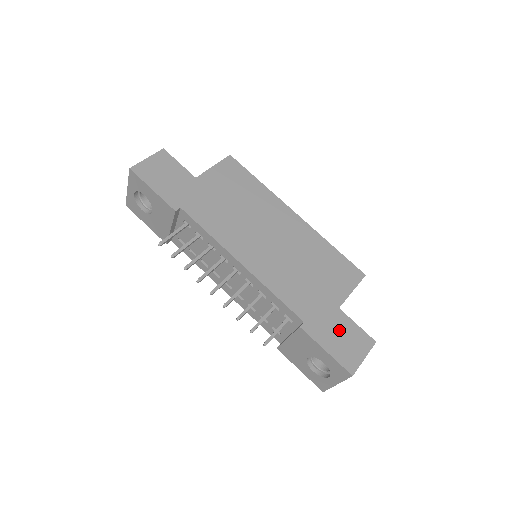
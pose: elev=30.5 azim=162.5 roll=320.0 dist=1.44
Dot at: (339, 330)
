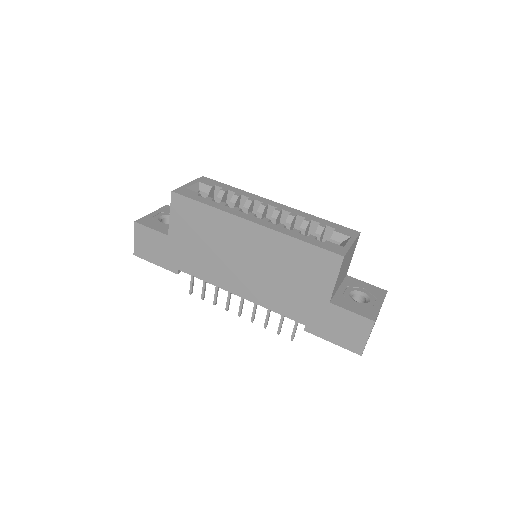
Dot at: (336, 322)
